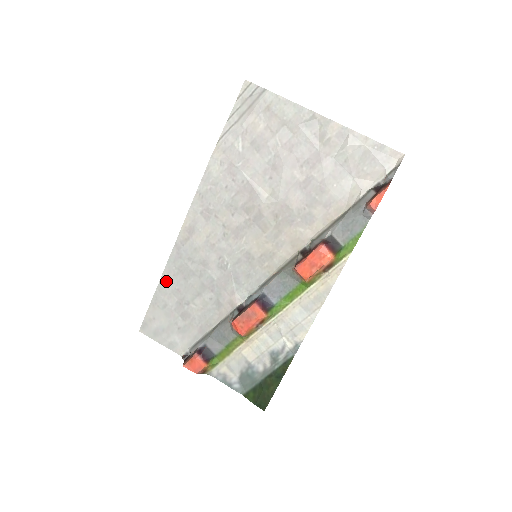
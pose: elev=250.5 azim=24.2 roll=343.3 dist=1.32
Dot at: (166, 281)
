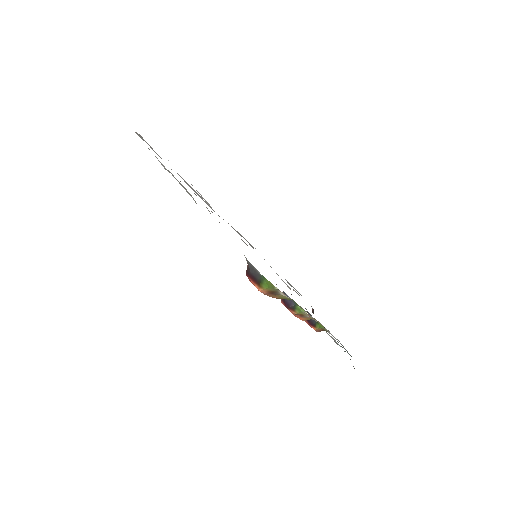
Dot at: occluded
